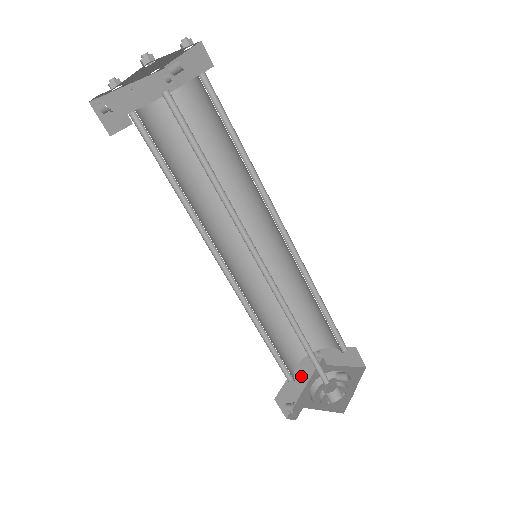
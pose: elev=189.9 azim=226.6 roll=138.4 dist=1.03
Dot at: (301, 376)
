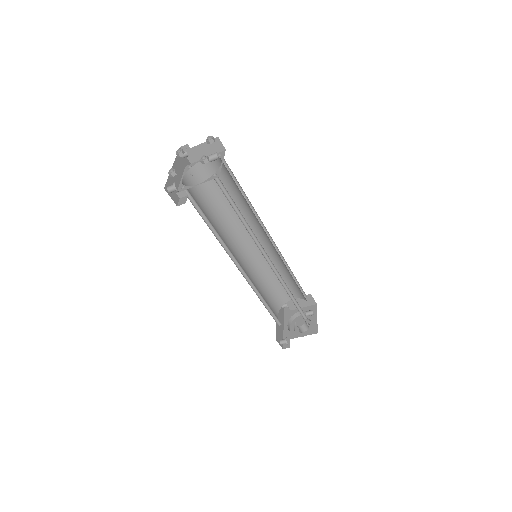
Dot at: (280, 322)
